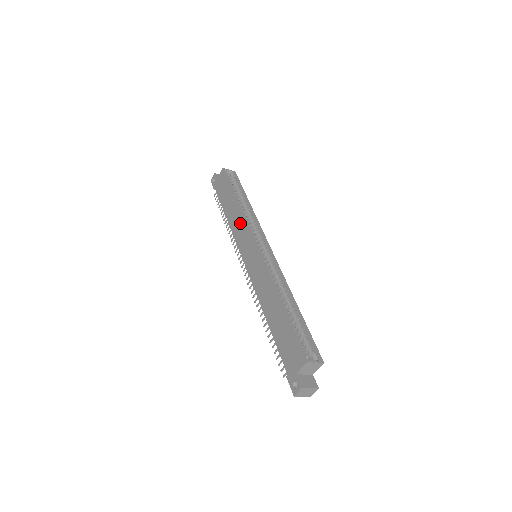
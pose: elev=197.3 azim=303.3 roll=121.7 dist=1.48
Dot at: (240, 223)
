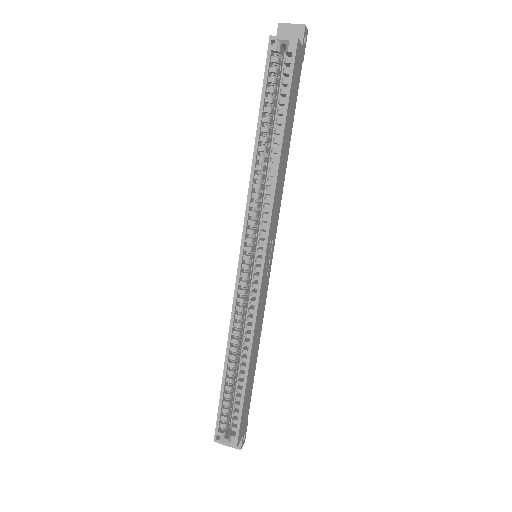
Dot at: occluded
